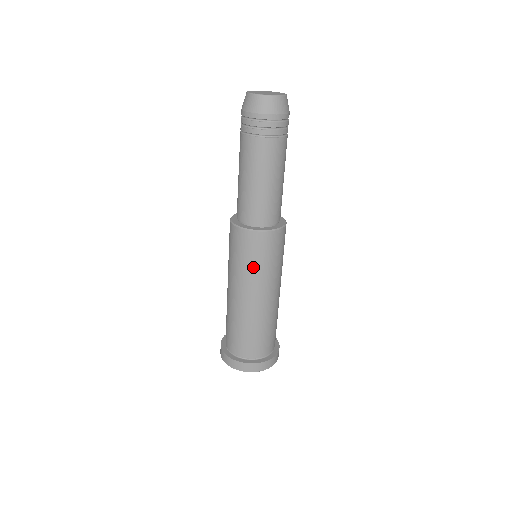
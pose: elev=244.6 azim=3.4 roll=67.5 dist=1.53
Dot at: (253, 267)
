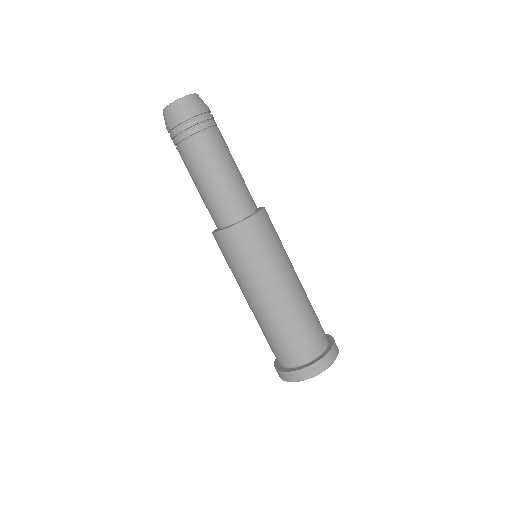
Dot at: (248, 265)
